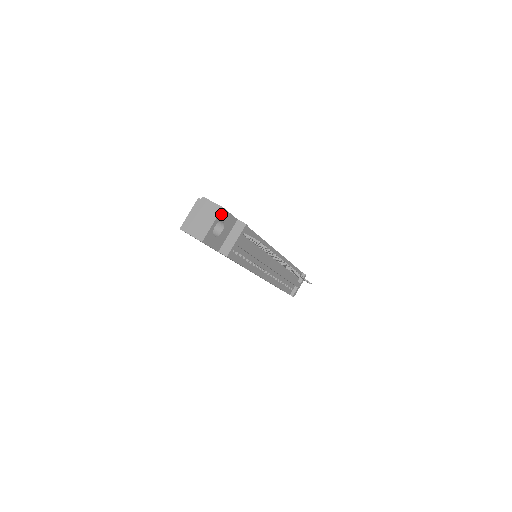
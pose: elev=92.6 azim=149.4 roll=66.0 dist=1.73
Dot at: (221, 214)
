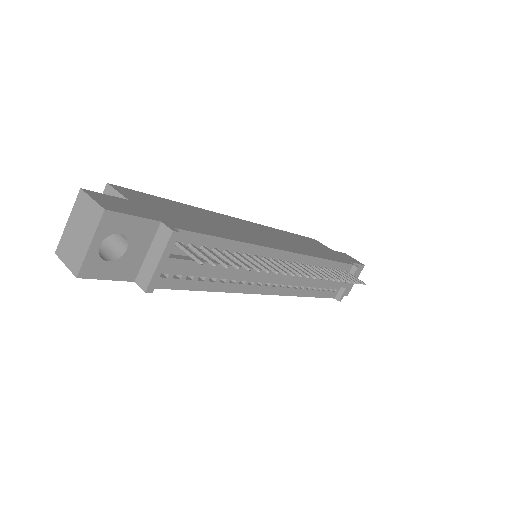
Dot at: (107, 222)
